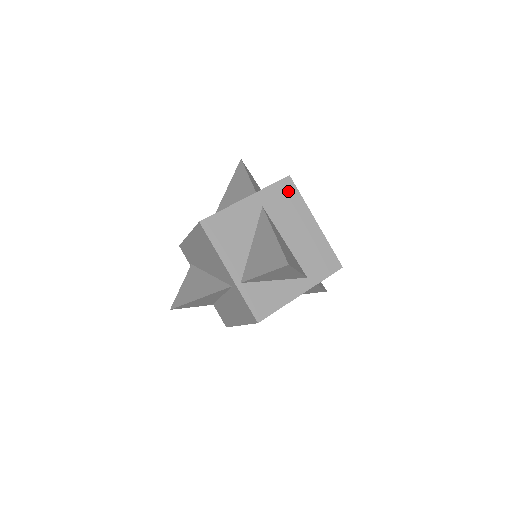
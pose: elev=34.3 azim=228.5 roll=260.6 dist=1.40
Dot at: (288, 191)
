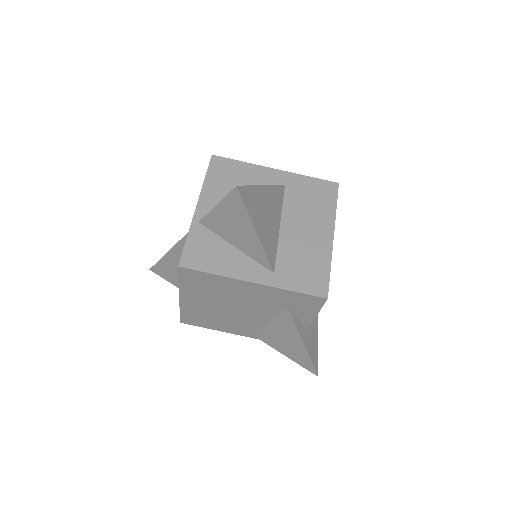
Dot at: (325, 193)
